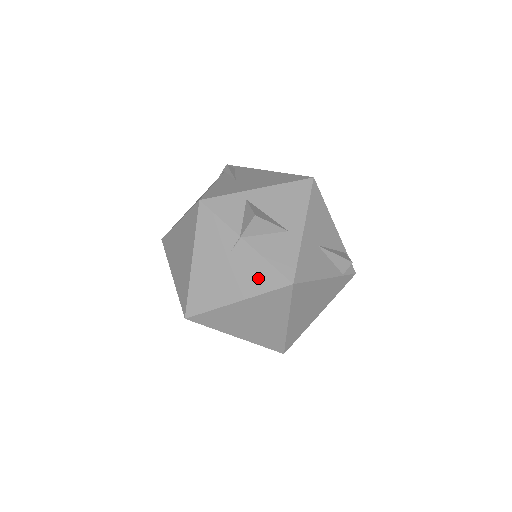
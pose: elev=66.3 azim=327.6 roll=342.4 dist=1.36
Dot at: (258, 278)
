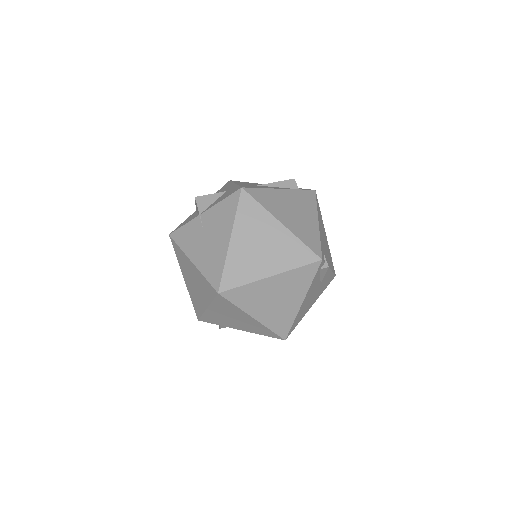
Dot at: (226, 213)
